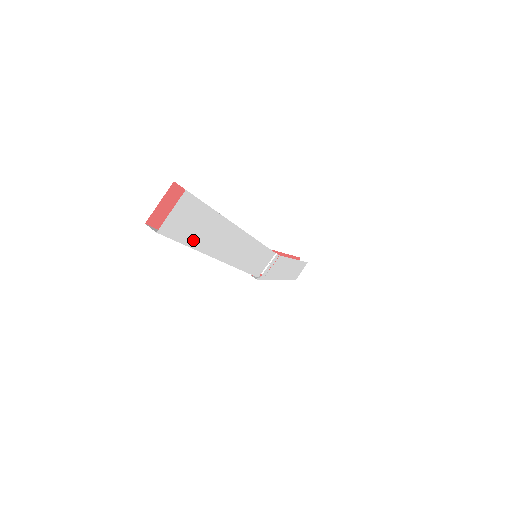
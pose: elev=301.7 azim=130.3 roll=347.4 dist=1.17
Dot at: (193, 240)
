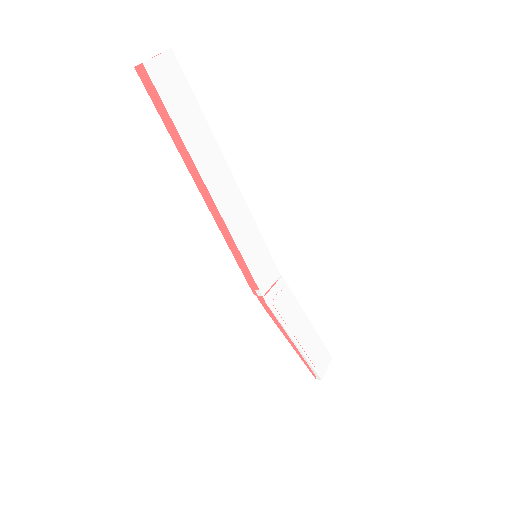
Dot at: (178, 121)
